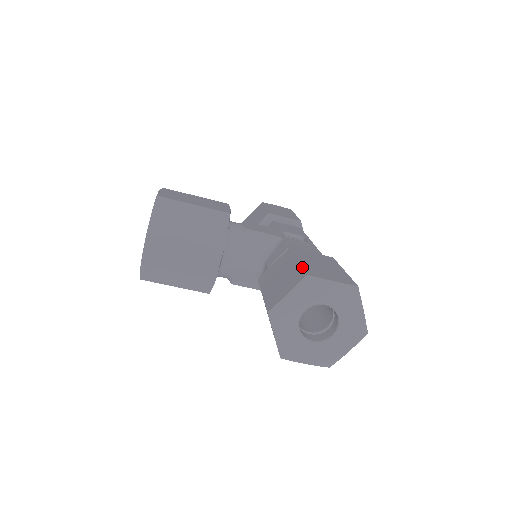
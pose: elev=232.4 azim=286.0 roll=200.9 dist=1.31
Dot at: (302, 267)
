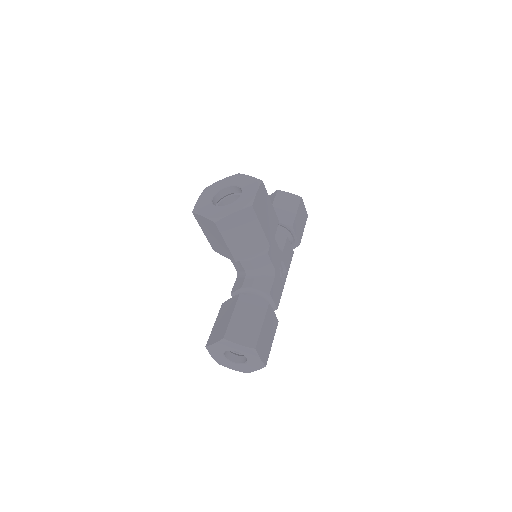
Dot at: (259, 337)
